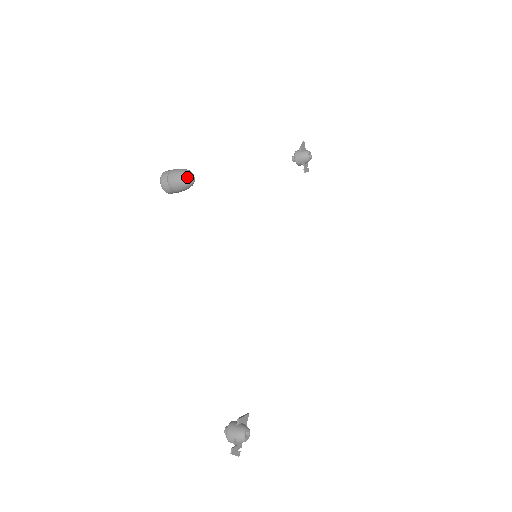
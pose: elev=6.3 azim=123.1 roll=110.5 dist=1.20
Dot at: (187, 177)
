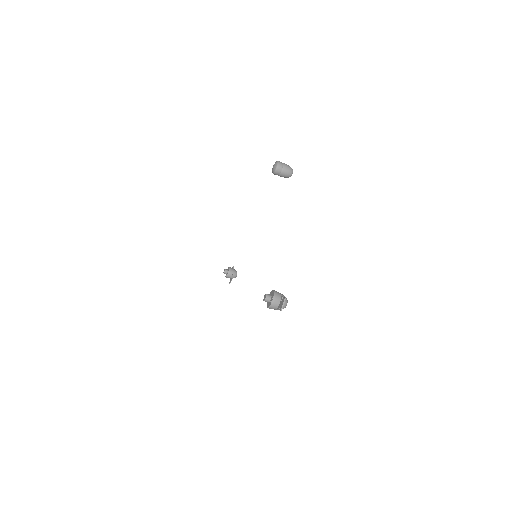
Dot at: occluded
